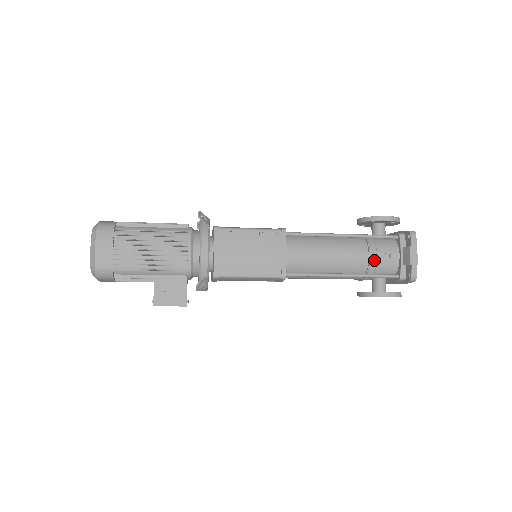
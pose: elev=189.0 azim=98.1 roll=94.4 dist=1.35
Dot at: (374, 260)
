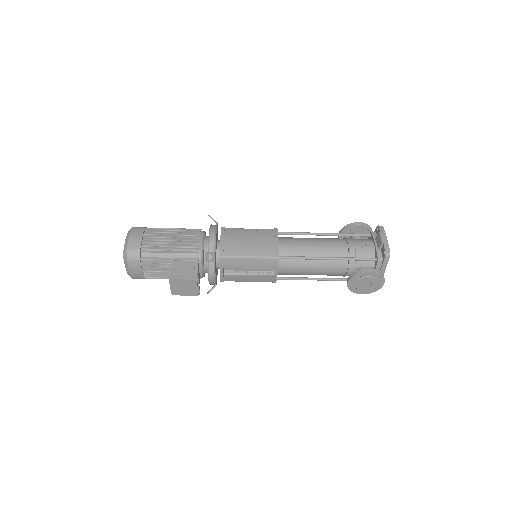
Dot at: (353, 247)
